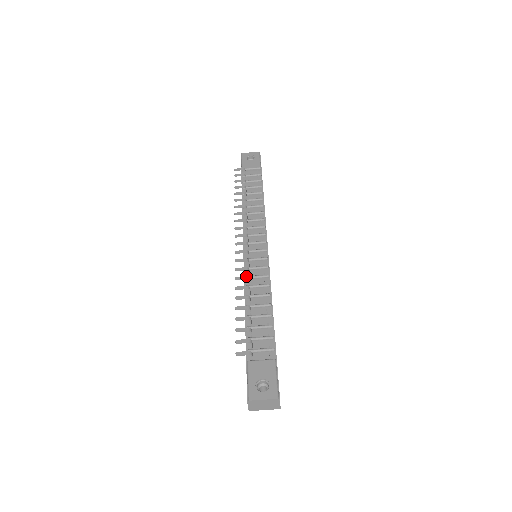
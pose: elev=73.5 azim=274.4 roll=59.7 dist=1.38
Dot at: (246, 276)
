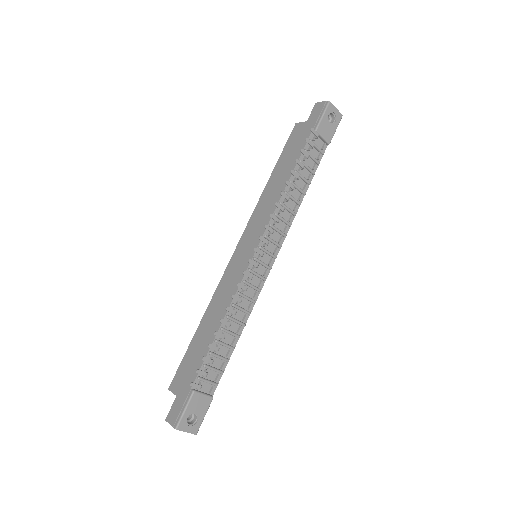
Dot at: occluded
